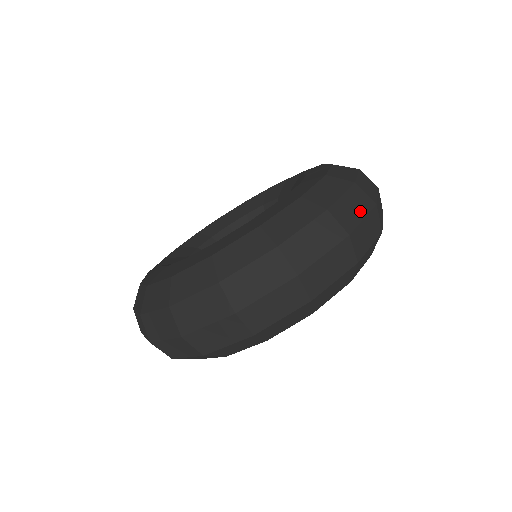
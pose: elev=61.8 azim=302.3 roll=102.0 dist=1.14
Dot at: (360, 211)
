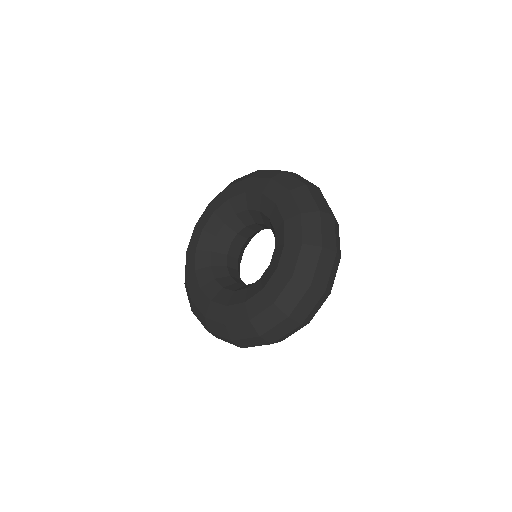
Dot at: (332, 230)
